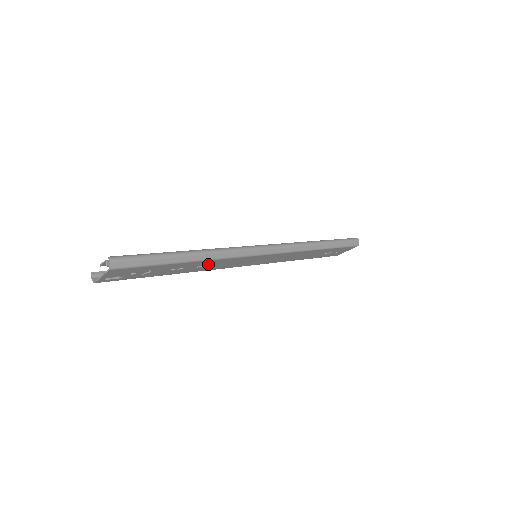
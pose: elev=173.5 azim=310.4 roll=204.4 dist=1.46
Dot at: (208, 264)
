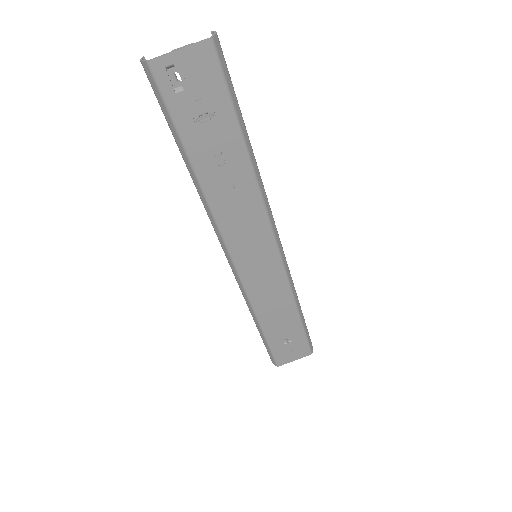
Dot at: (240, 194)
